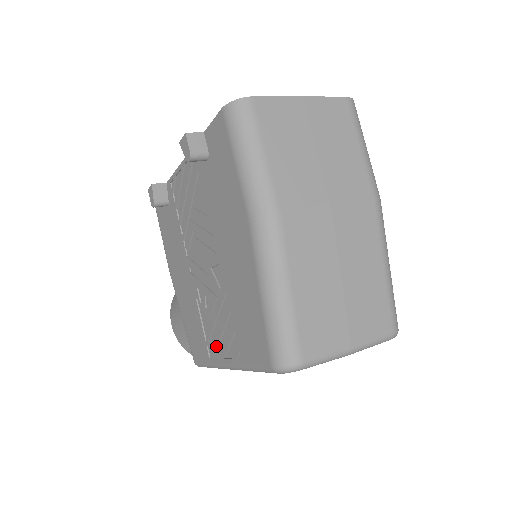
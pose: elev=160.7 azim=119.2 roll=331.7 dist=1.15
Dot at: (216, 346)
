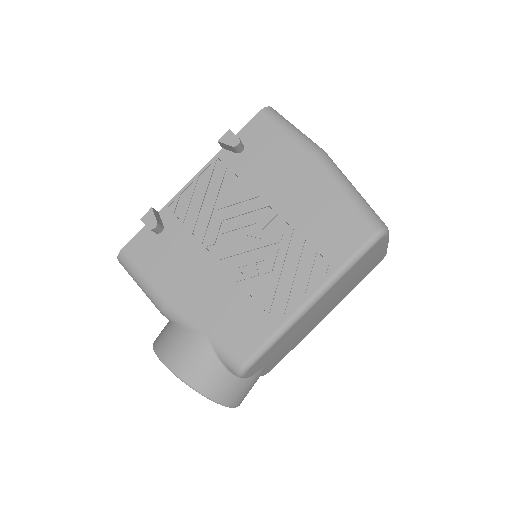
Dot at: (288, 295)
